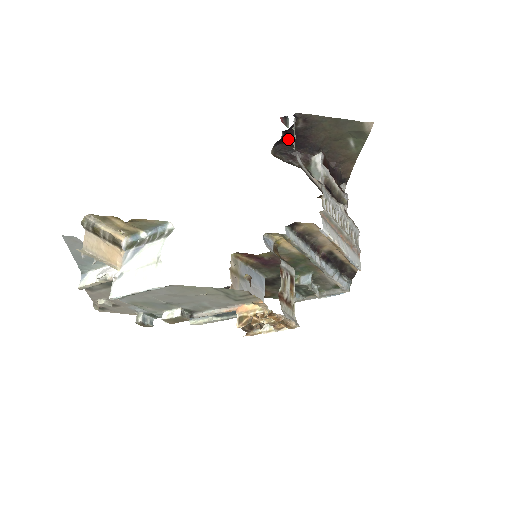
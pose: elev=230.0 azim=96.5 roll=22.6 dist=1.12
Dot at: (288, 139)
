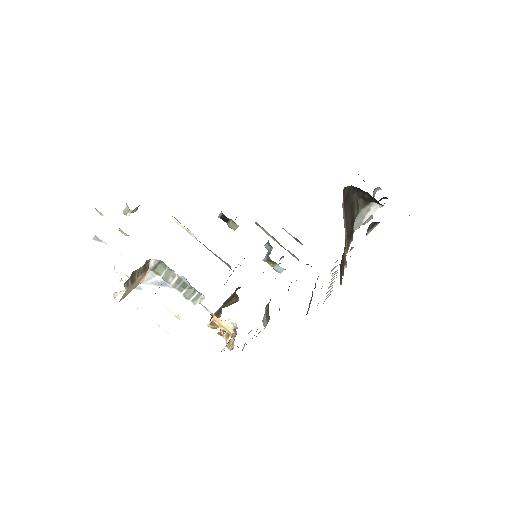
Dot at: occluded
